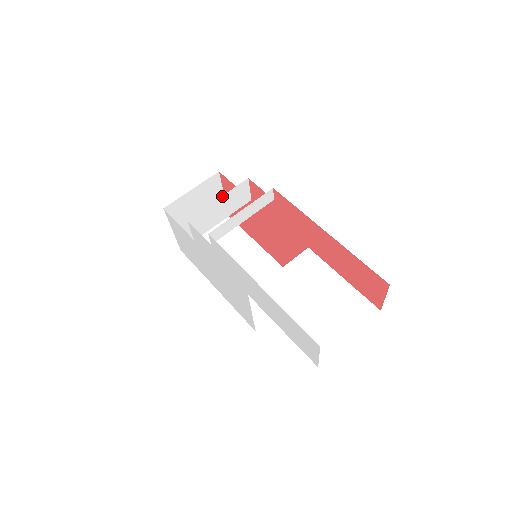
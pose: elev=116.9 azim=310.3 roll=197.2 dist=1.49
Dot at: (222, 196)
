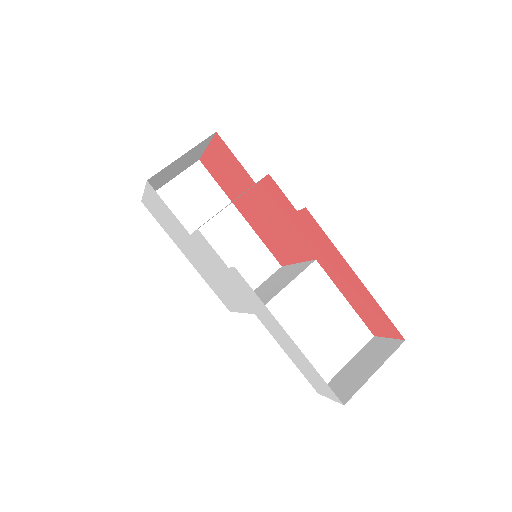
Dot at: occluded
